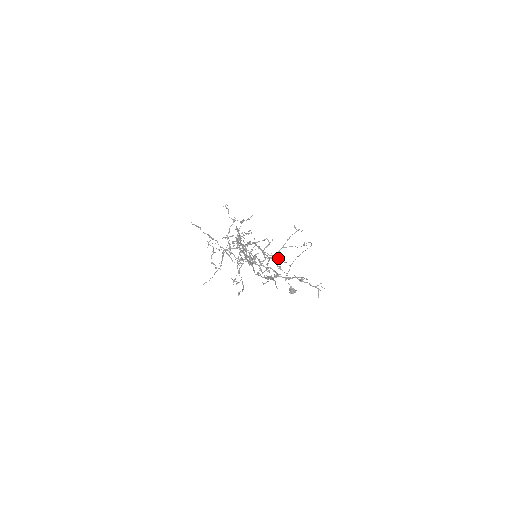
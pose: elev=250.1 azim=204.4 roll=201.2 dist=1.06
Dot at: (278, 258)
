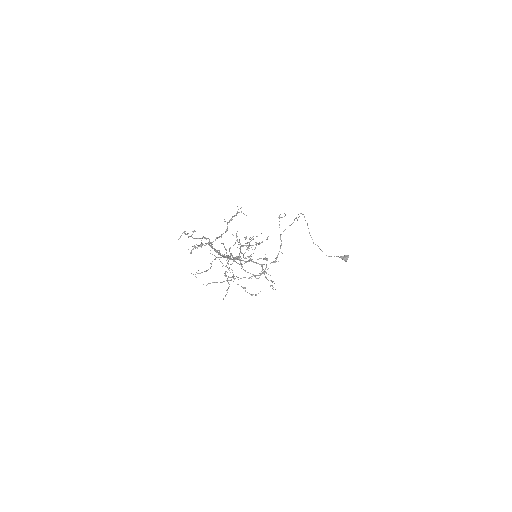
Dot at: occluded
